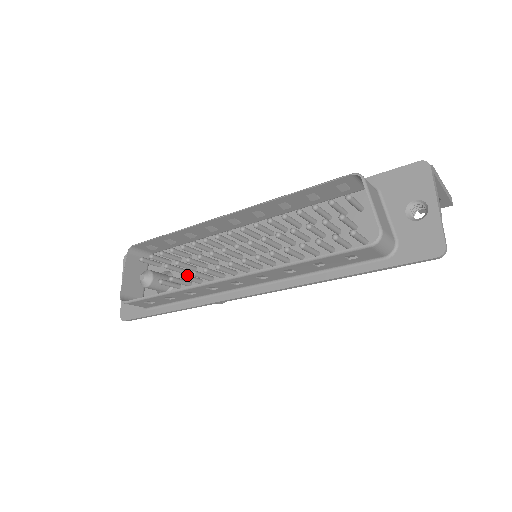
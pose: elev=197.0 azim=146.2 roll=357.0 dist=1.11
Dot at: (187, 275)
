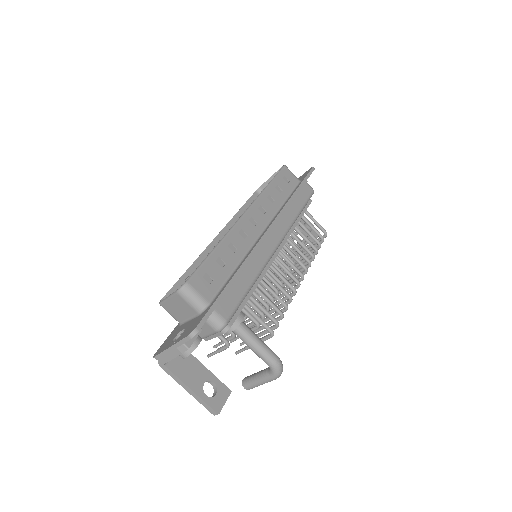
Dot at: occluded
